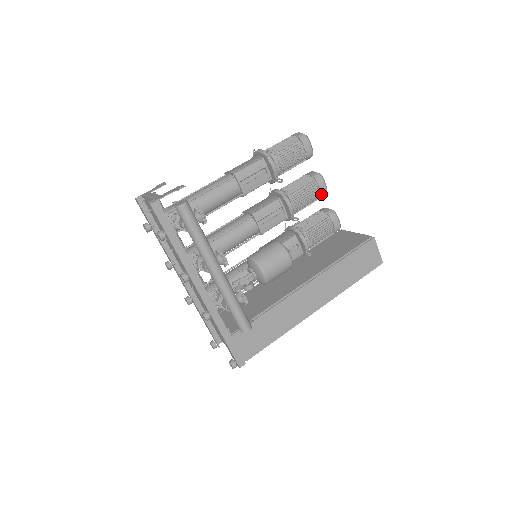
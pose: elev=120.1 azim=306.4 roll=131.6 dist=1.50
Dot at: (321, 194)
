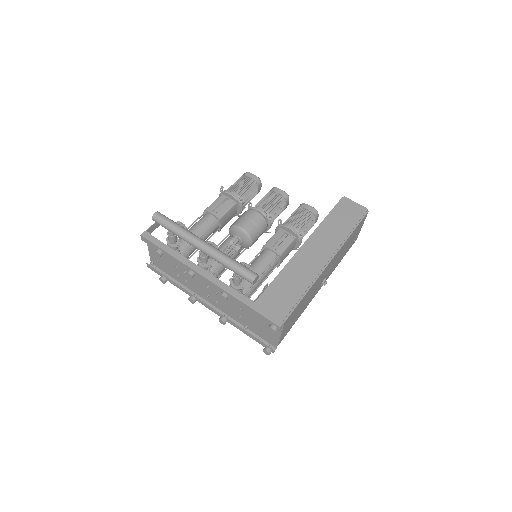
Dot at: (283, 197)
